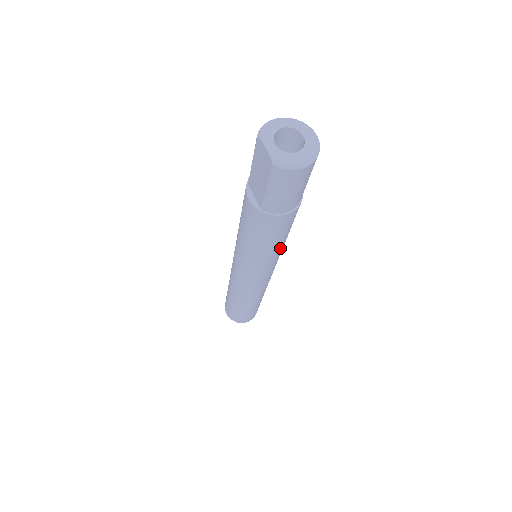
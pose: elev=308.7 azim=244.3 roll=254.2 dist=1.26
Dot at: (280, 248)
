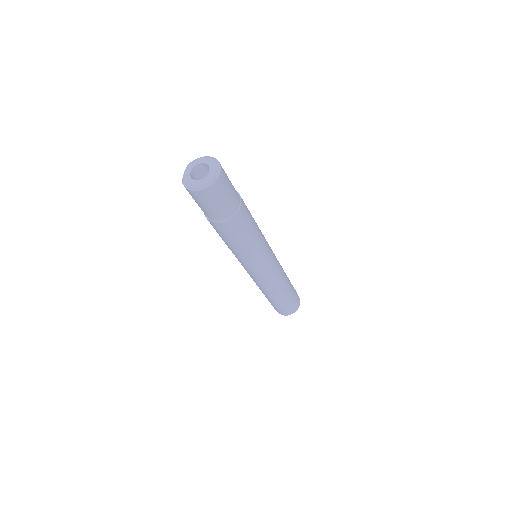
Dot at: (243, 252)
